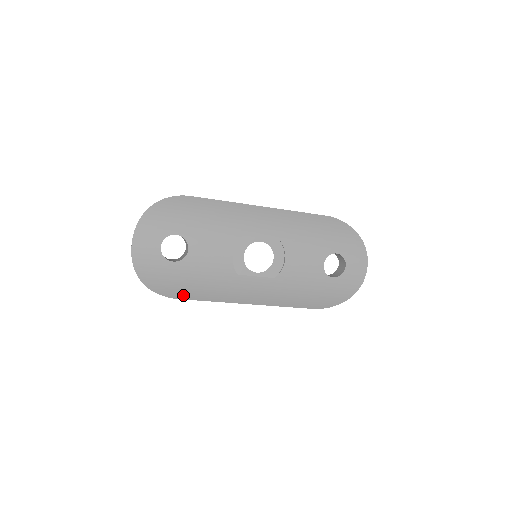
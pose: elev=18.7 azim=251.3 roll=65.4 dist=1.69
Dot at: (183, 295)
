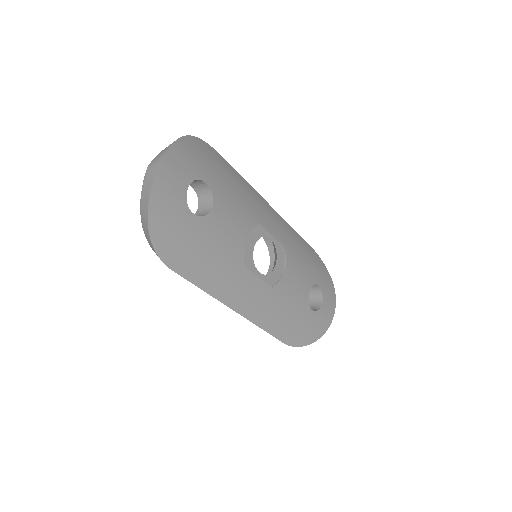
Dot at: (181, 267)
